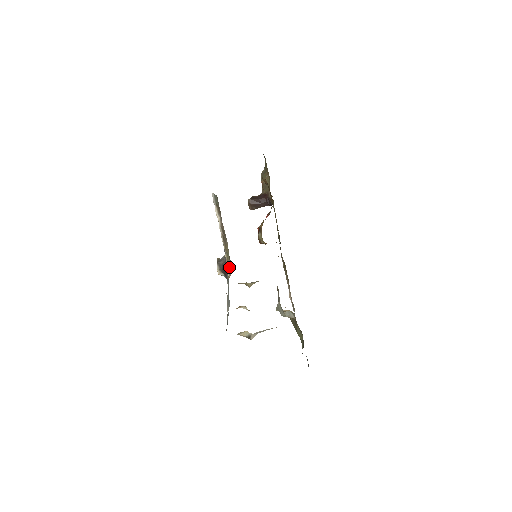
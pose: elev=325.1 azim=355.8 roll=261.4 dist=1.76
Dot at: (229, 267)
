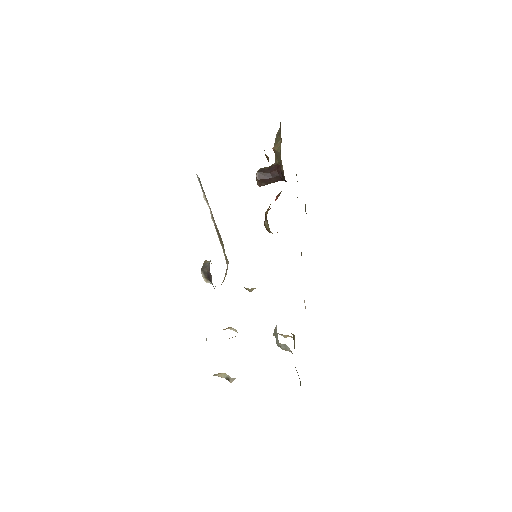
Dot at: (227, 264)
